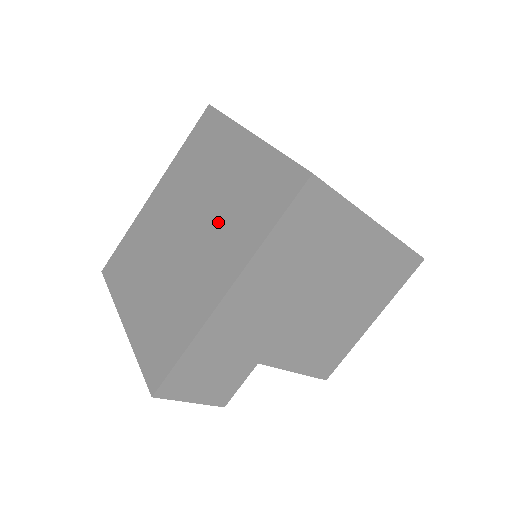
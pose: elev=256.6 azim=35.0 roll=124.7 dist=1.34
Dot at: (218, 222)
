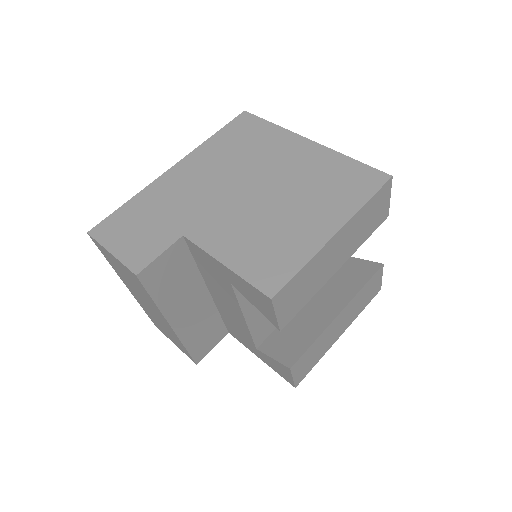
Dot at: occluded
